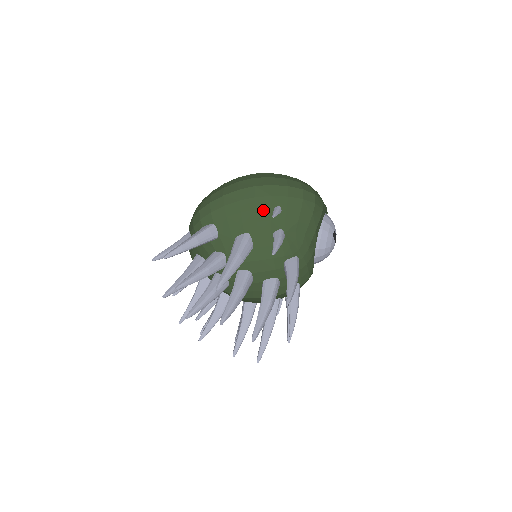
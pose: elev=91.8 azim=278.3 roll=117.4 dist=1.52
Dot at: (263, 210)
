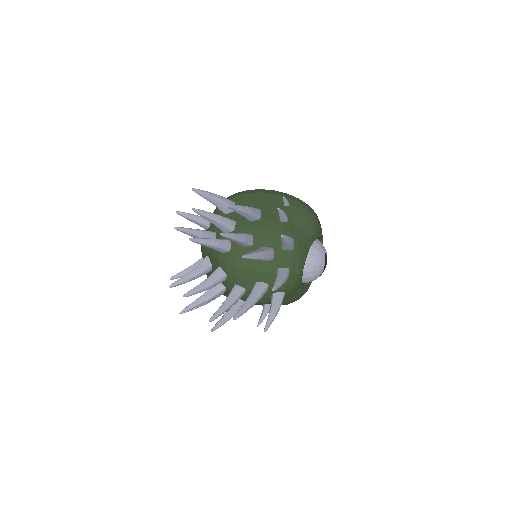
Dot at: (275, 201)
